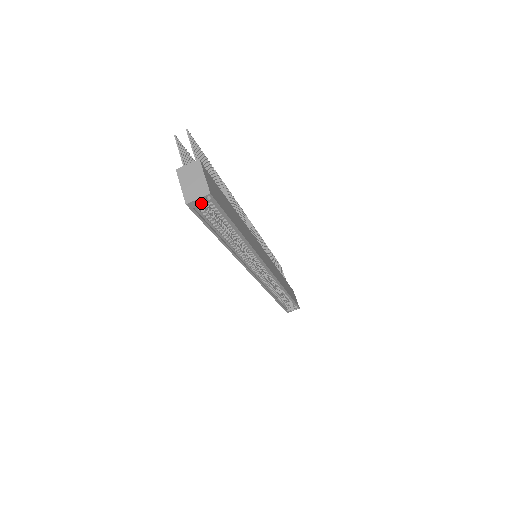
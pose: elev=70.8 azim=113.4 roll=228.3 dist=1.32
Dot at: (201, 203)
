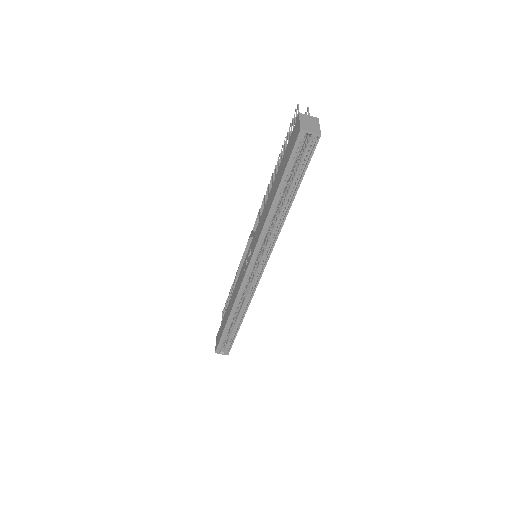
Dot at: (303, 142)
